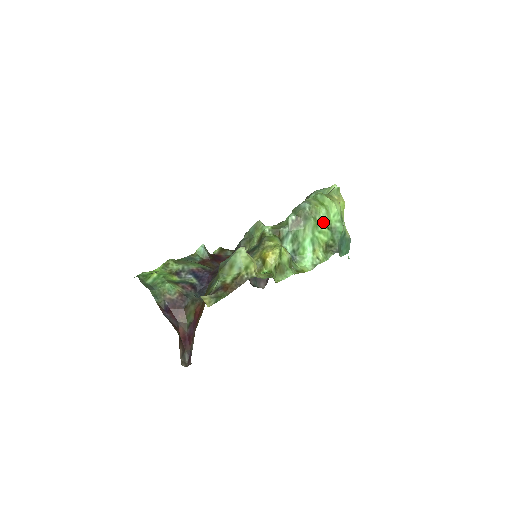
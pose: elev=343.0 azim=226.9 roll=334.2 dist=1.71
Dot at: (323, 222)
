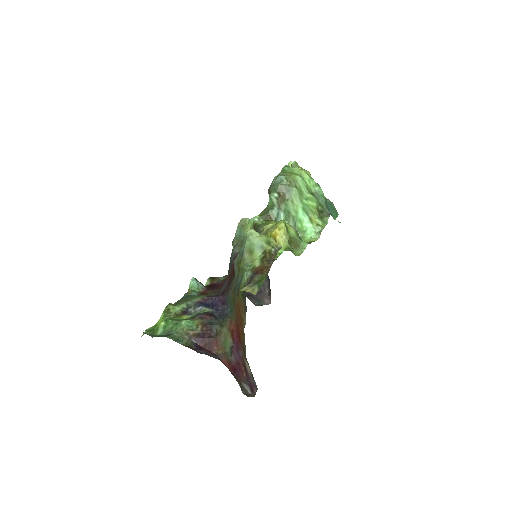
Dot at: (304, 189)
